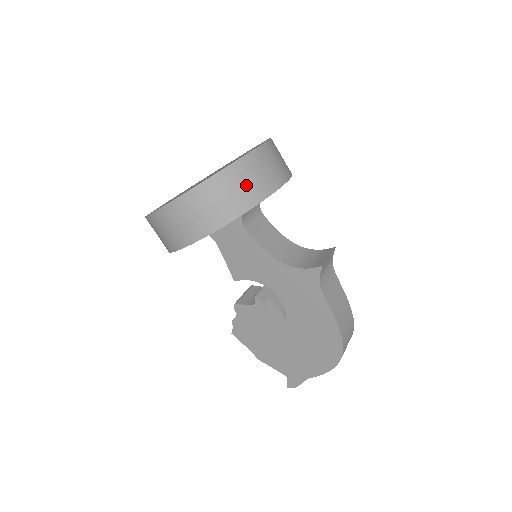
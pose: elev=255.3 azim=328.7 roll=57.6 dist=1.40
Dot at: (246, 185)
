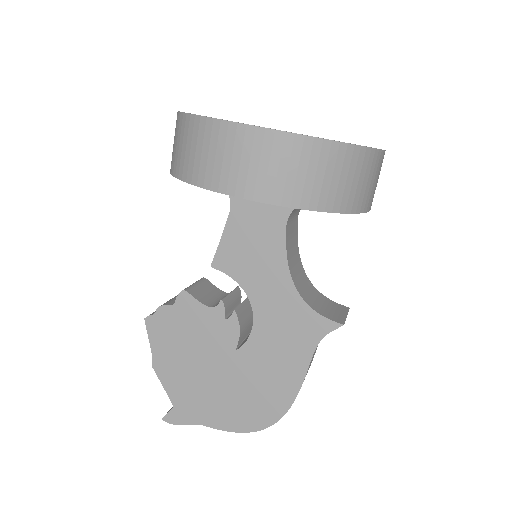
Dot at: (357, 183)
